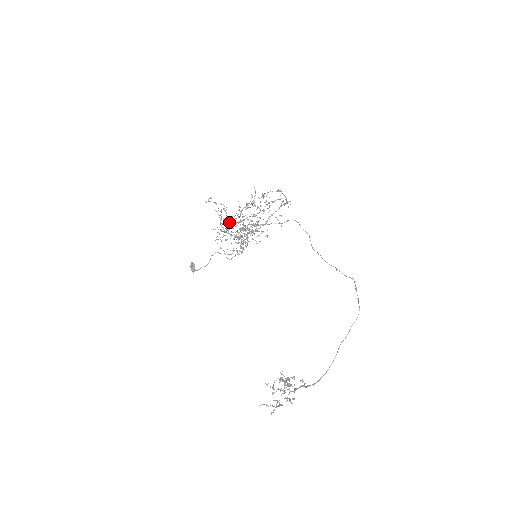
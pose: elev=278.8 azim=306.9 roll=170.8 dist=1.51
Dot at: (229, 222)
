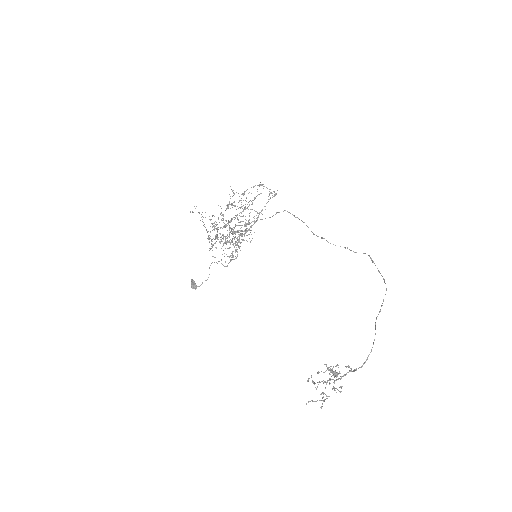
Dot at: occluded
